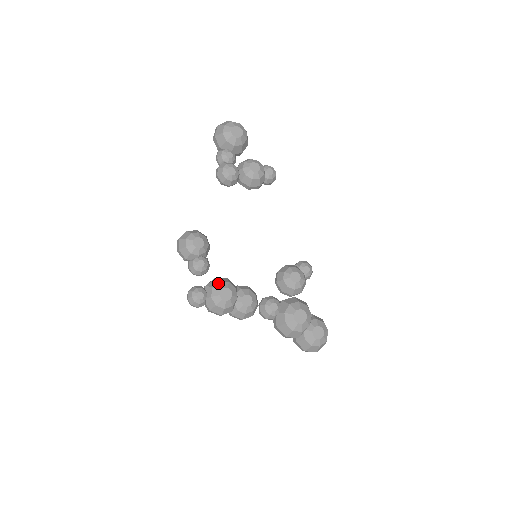
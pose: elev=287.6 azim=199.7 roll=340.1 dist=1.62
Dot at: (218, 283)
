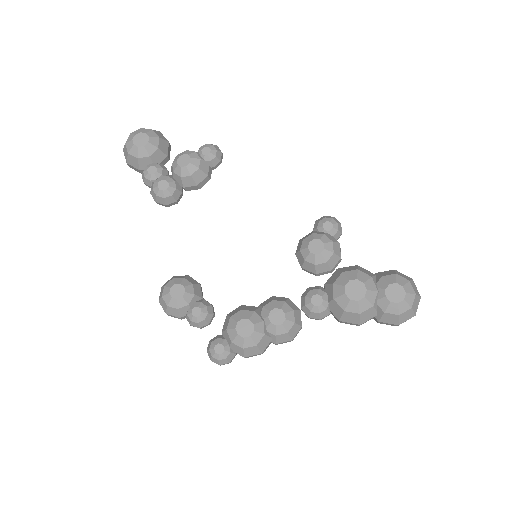
Dot at: (229, 320)
